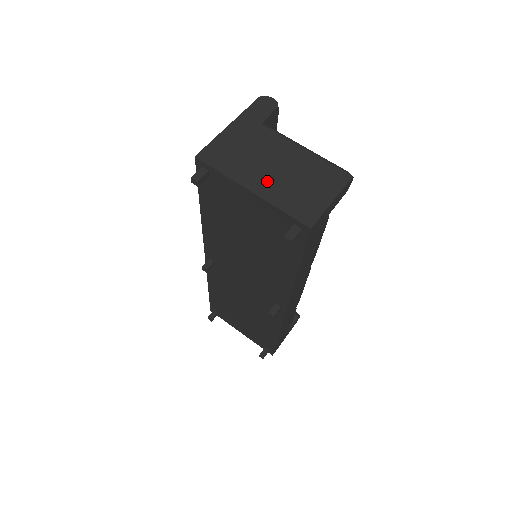
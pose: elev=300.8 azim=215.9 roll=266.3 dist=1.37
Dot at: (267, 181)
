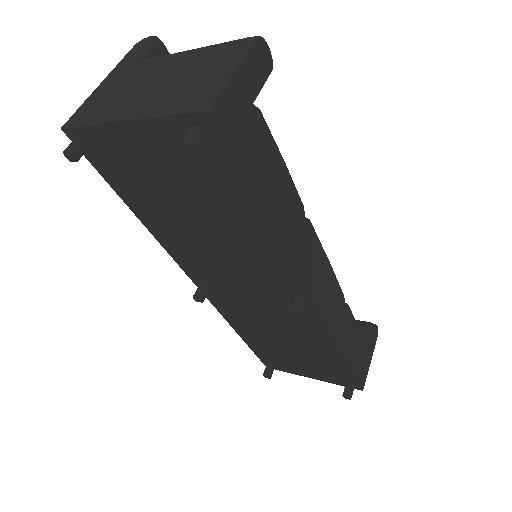
Dot at: (146, 101)
